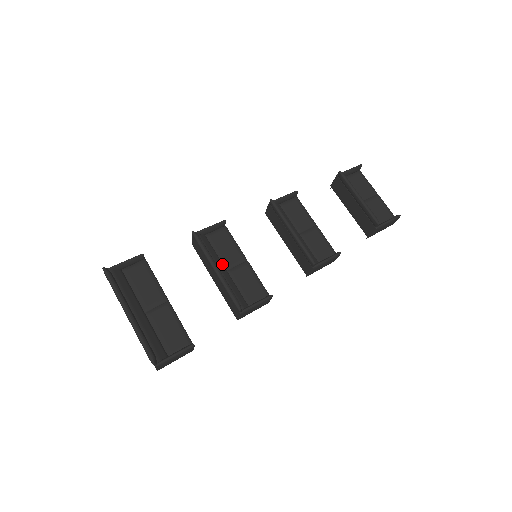
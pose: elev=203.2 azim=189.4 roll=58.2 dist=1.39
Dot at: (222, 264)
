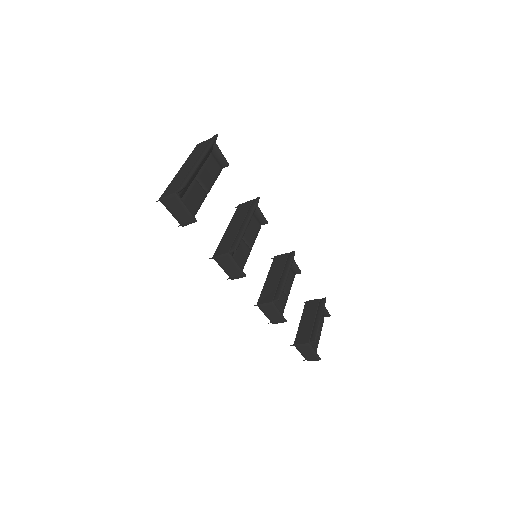
Dot at: occluded
